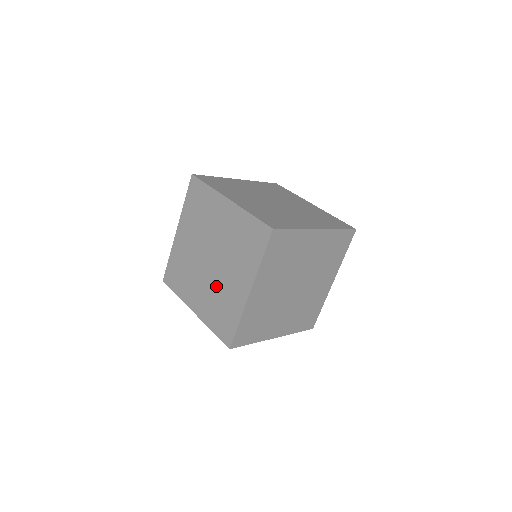
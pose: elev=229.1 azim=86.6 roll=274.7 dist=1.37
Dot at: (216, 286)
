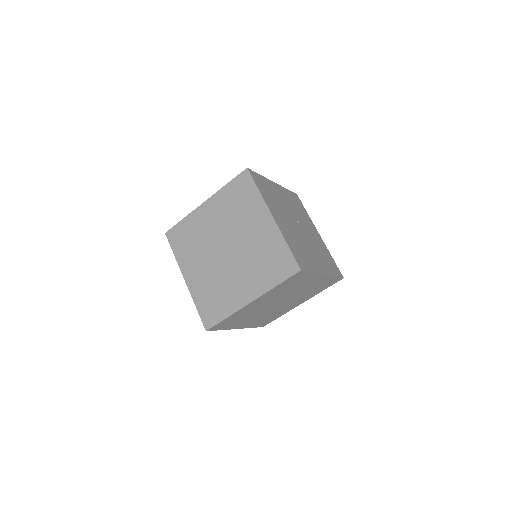
Dot at: occluded
